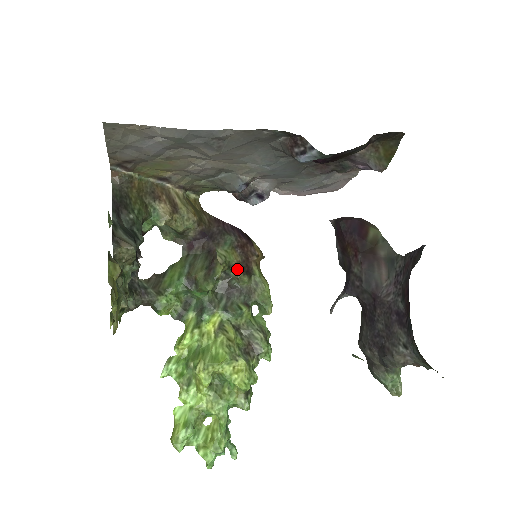
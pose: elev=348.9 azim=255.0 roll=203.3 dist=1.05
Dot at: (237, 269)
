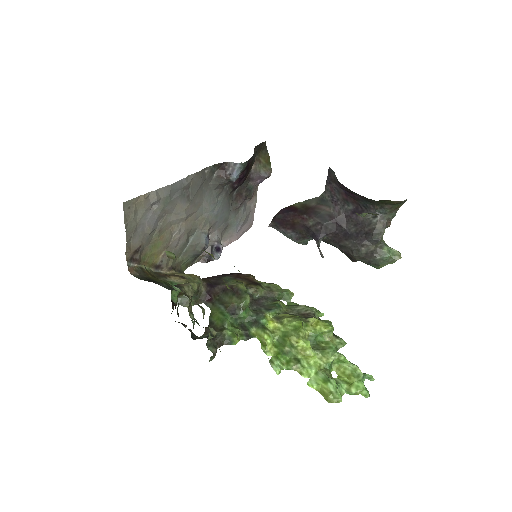
Dot at: (250, 286)
